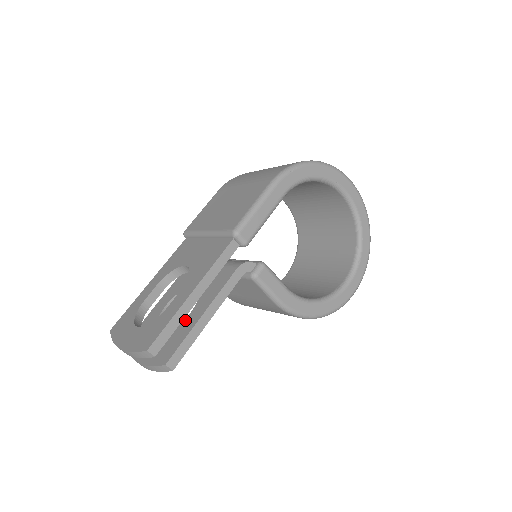
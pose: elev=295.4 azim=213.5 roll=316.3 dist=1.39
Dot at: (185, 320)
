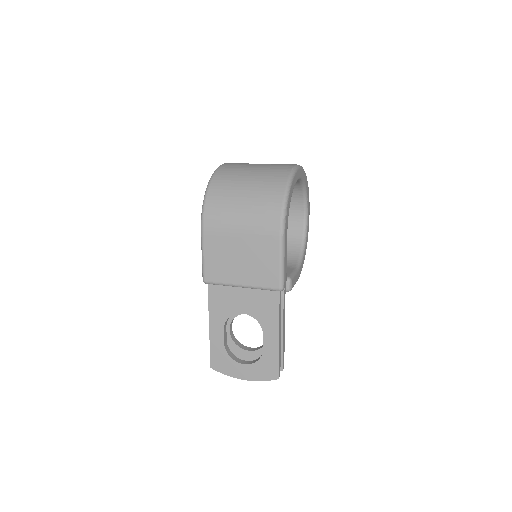
Dot at: occluded
